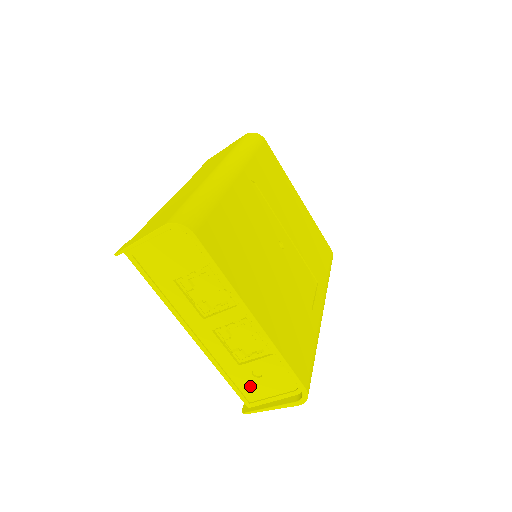
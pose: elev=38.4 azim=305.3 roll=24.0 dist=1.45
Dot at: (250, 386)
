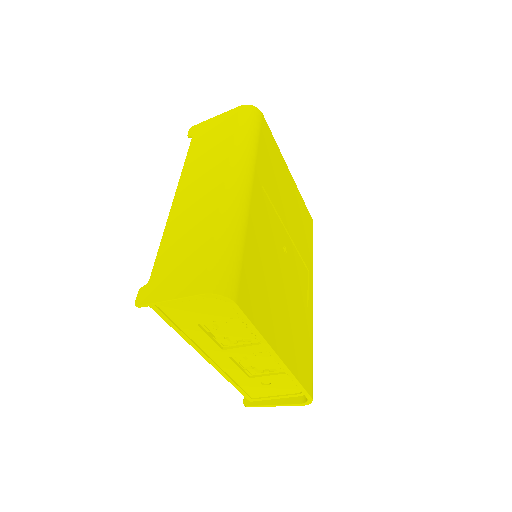
Dot at: (256, 389)
